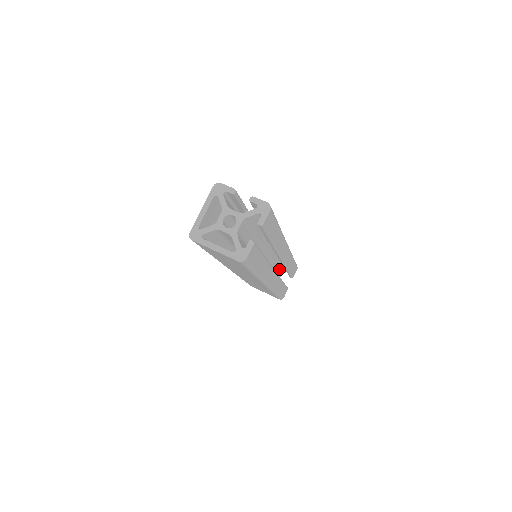
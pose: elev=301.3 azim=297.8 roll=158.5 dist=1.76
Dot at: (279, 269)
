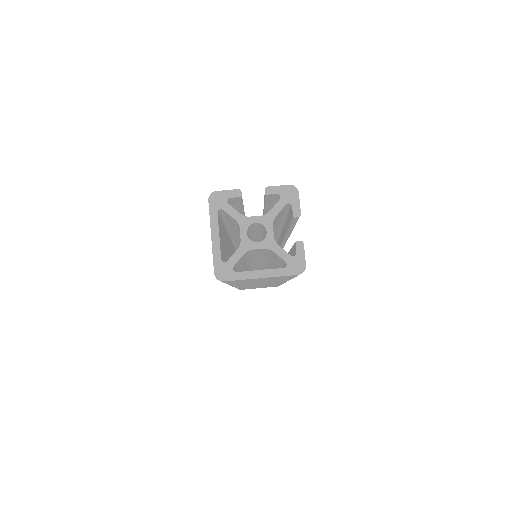
Dot at: occluded
